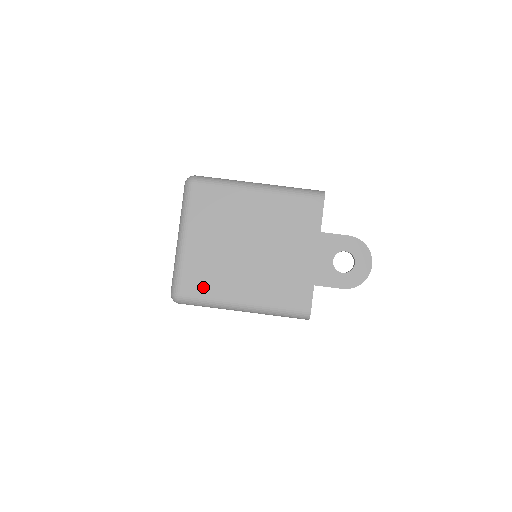
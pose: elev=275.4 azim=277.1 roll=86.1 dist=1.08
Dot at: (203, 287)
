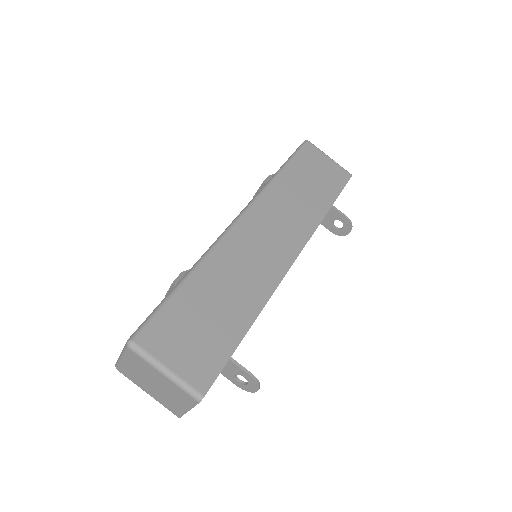
Dot at: (129, 377)
